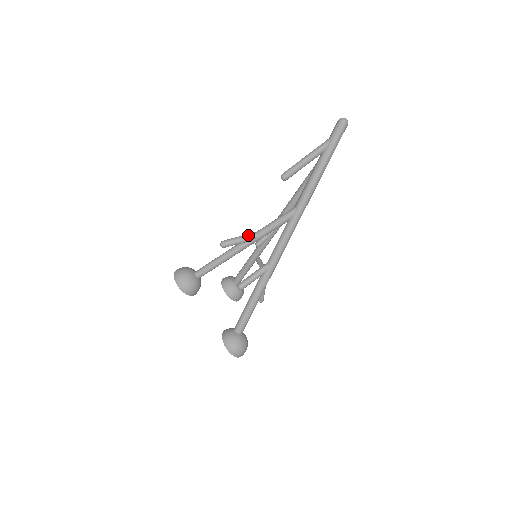
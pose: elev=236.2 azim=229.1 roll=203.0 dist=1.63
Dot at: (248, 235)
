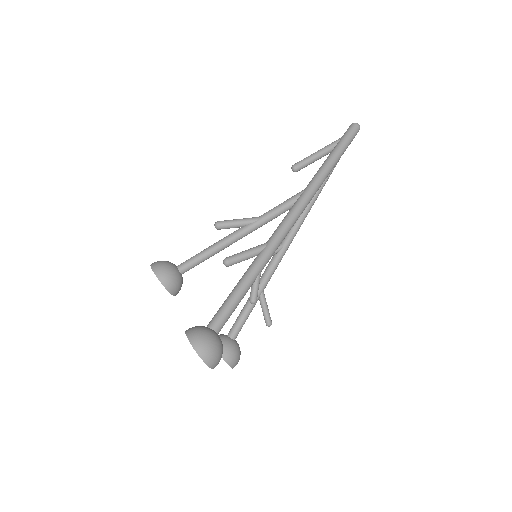
Dot at: (248, 218)
